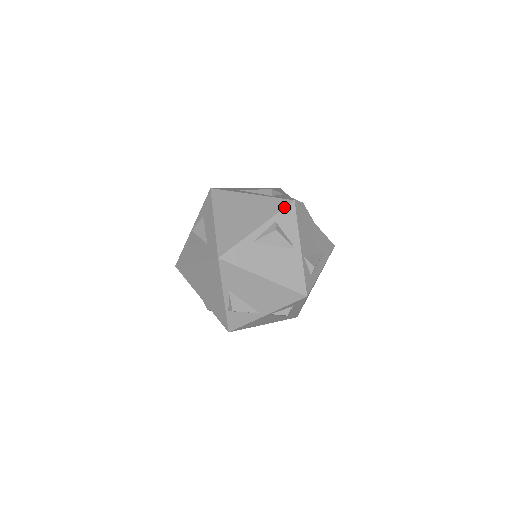
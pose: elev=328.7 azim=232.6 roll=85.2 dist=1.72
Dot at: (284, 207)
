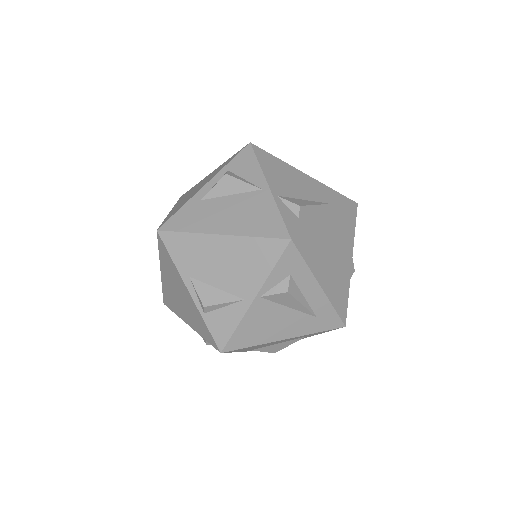
Dot at: (238, 153)
